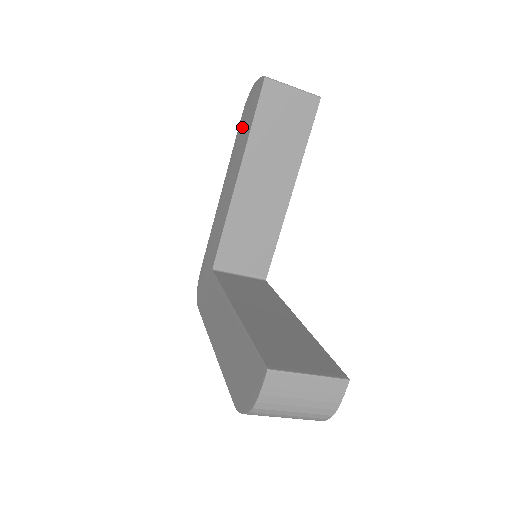
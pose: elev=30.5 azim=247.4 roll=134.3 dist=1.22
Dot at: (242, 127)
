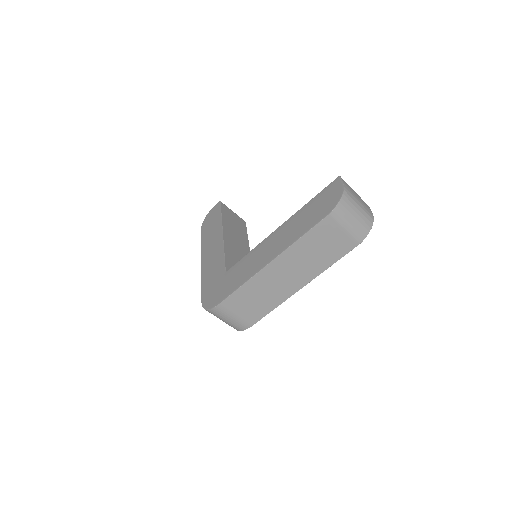
Dot at: (207, 228)
